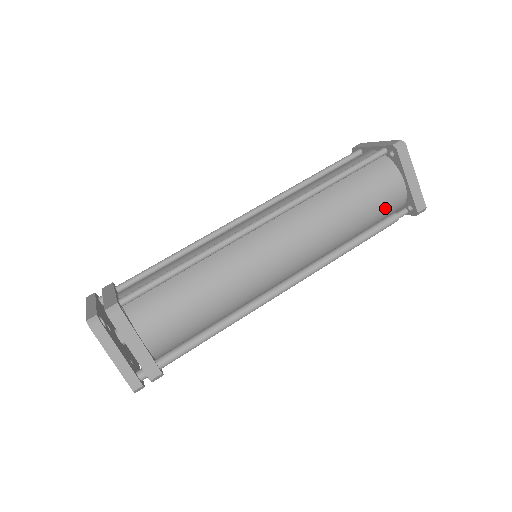
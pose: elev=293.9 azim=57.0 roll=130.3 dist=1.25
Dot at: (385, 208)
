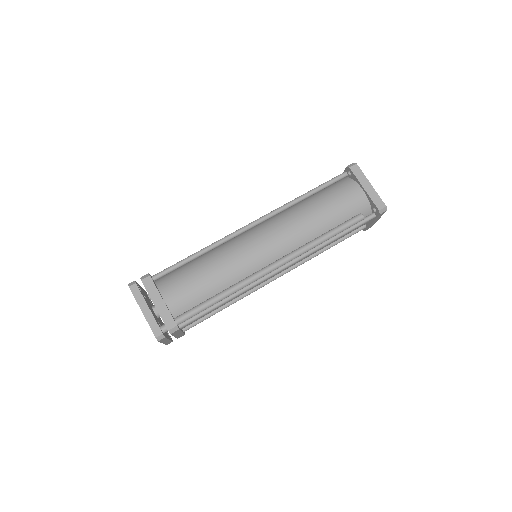
Dot at: (351, 210)
